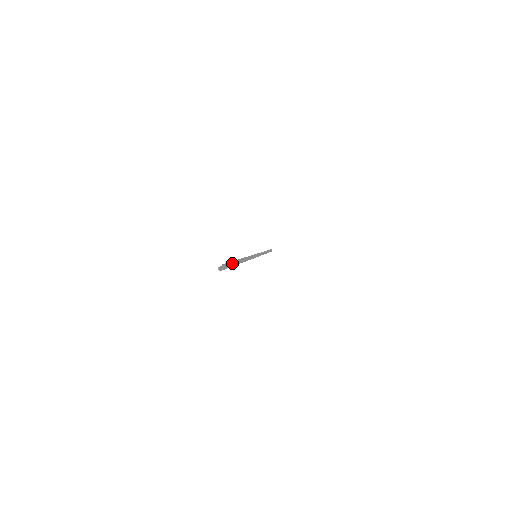
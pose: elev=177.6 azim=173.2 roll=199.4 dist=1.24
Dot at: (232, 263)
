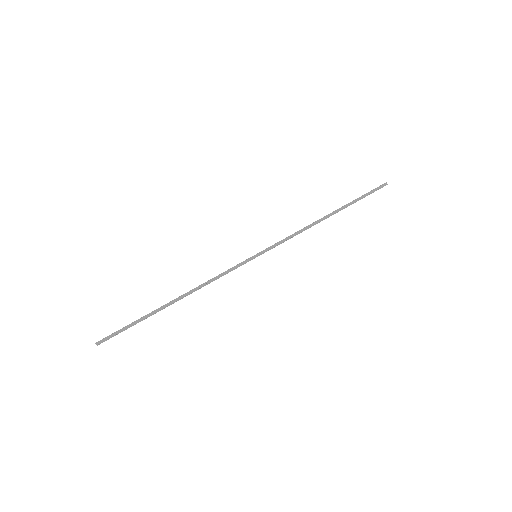
Dot at: occluded
